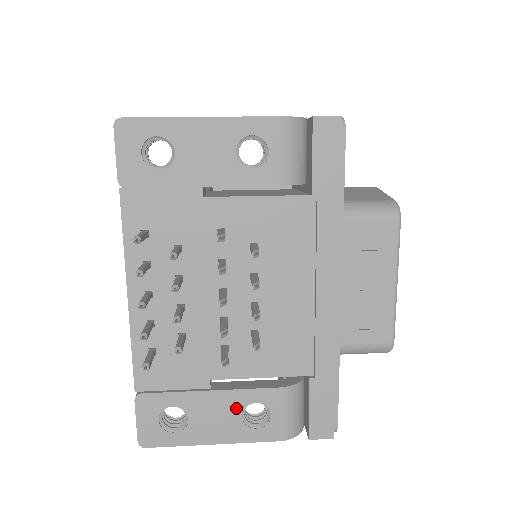
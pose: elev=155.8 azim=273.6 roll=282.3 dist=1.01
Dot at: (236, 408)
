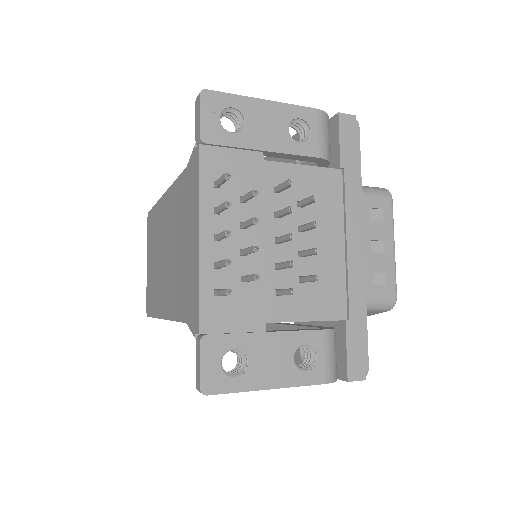
Dot at: (289, 350)
